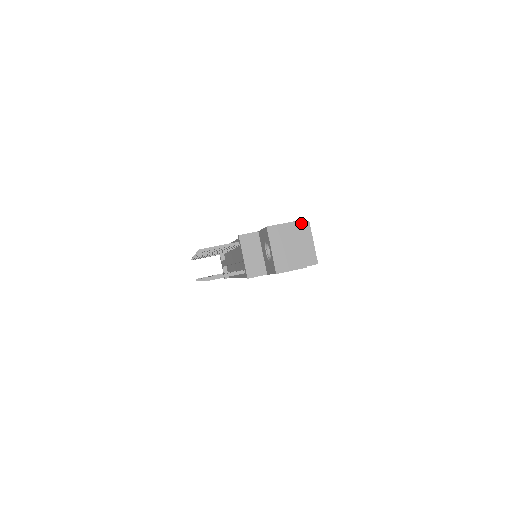
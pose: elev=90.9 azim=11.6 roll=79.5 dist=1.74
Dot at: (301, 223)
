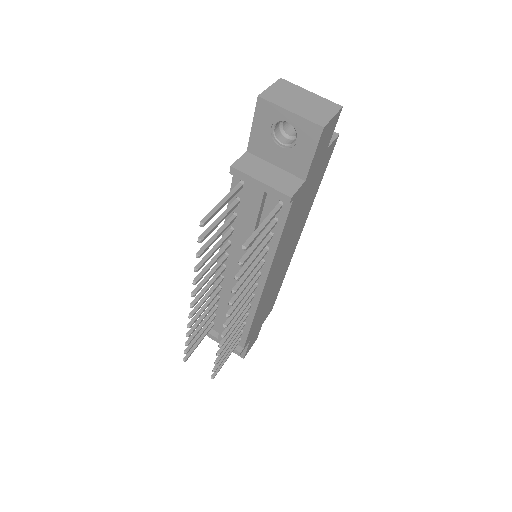
Dot at: occluded
